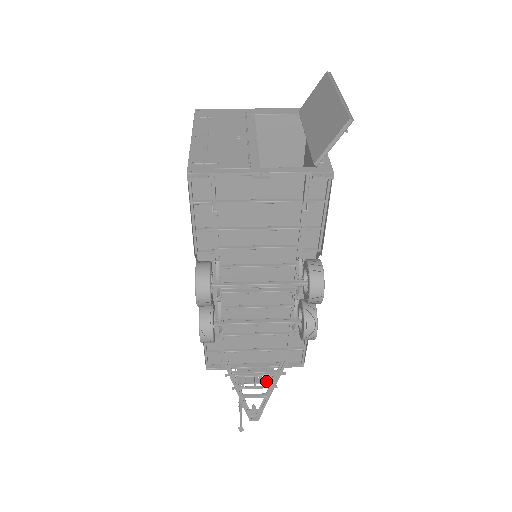
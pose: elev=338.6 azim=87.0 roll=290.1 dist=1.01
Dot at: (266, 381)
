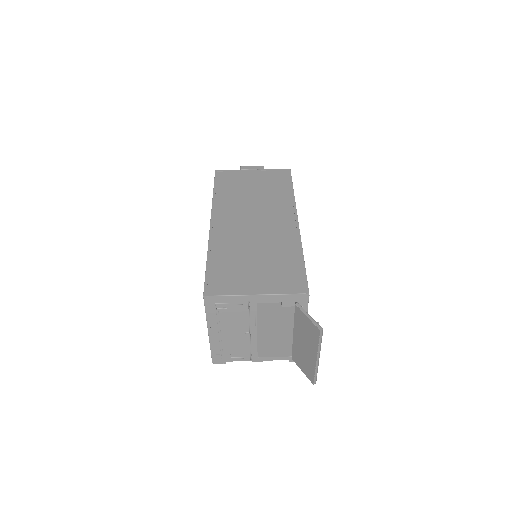
Dot at: occluded
